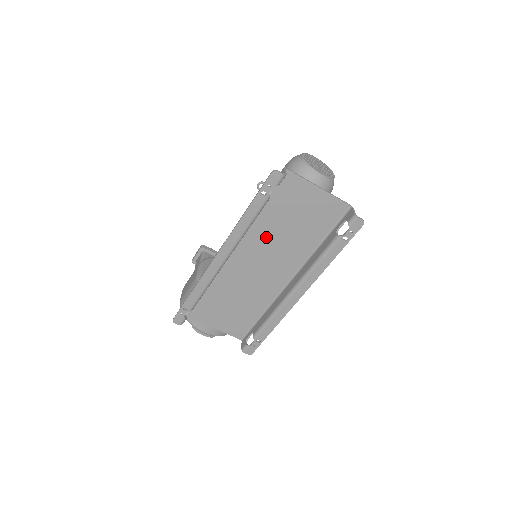
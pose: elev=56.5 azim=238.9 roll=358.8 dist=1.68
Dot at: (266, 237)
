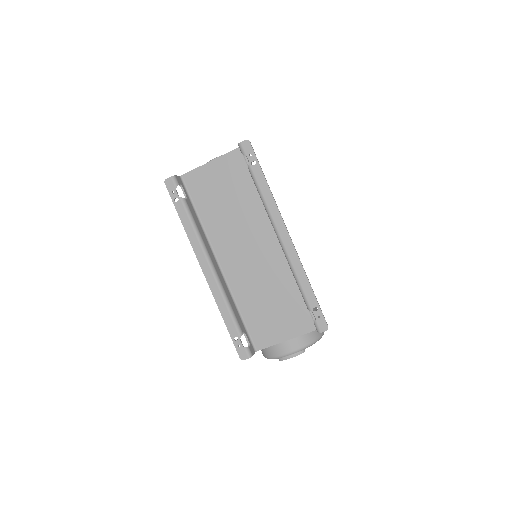
Dot at: (225, 228)
